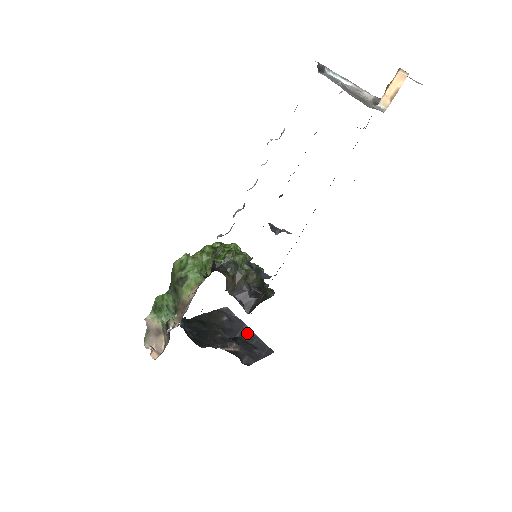
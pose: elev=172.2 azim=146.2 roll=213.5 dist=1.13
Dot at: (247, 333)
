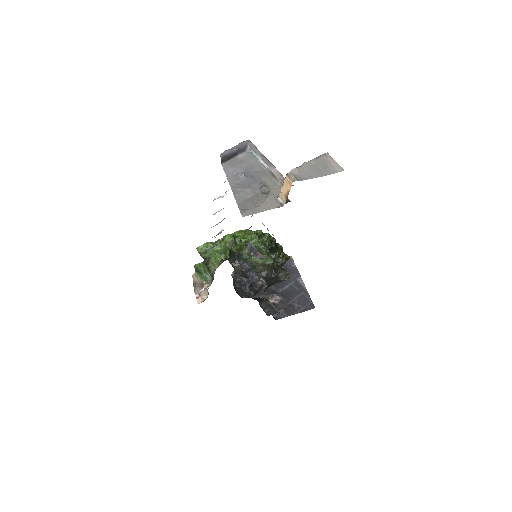
Dot at: (297, 286)
